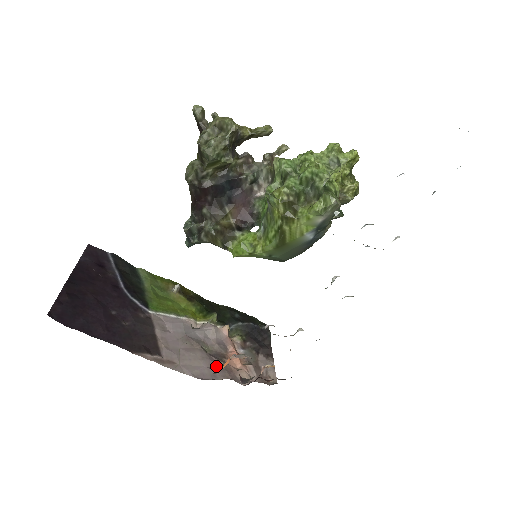
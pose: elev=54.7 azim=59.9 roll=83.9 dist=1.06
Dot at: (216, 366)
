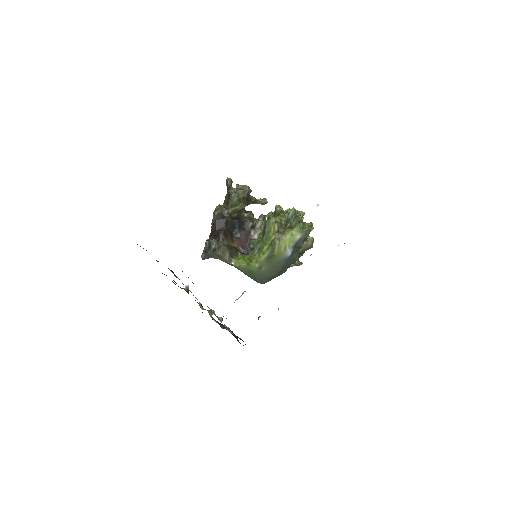
Dot at: occluded
